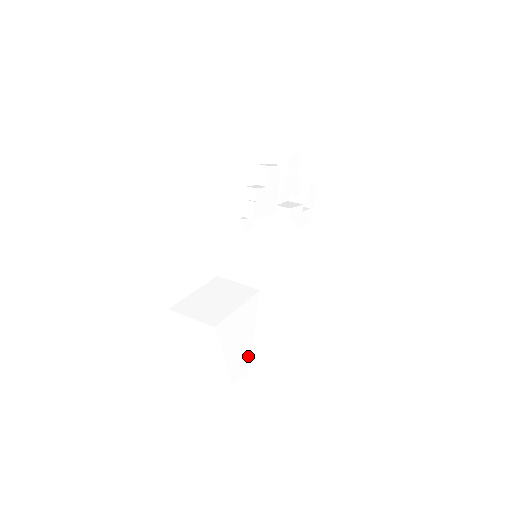
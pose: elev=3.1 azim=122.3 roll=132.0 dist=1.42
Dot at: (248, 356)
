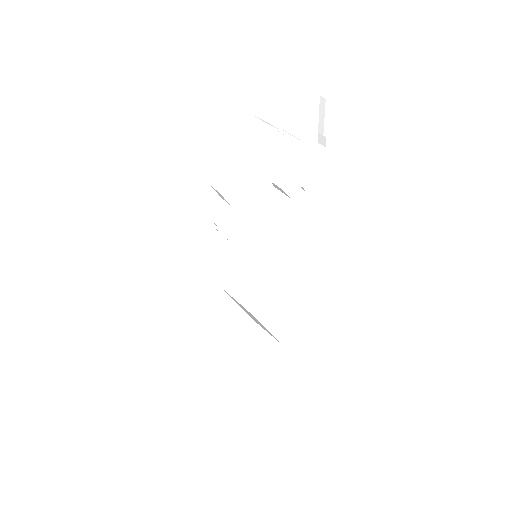
Dot at: (273, 343)
